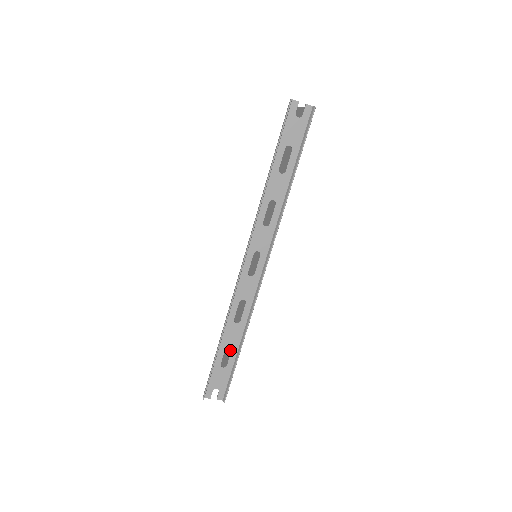
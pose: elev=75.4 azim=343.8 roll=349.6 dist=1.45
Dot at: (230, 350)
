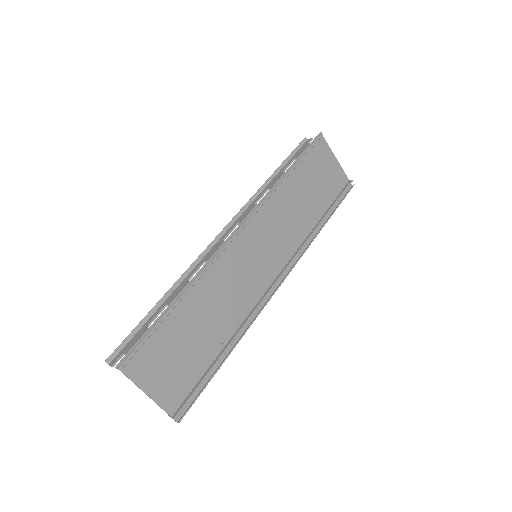
Dot at: (179, 343)
